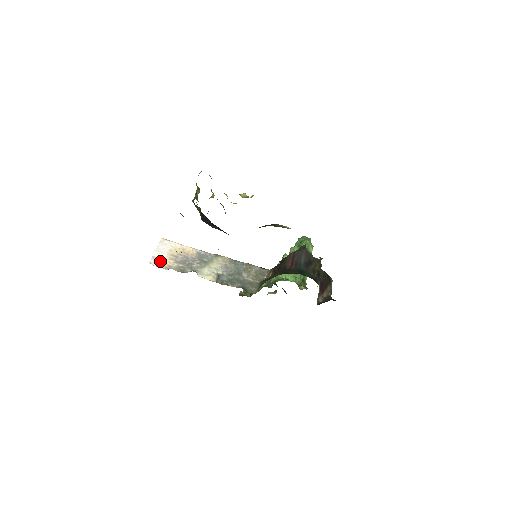
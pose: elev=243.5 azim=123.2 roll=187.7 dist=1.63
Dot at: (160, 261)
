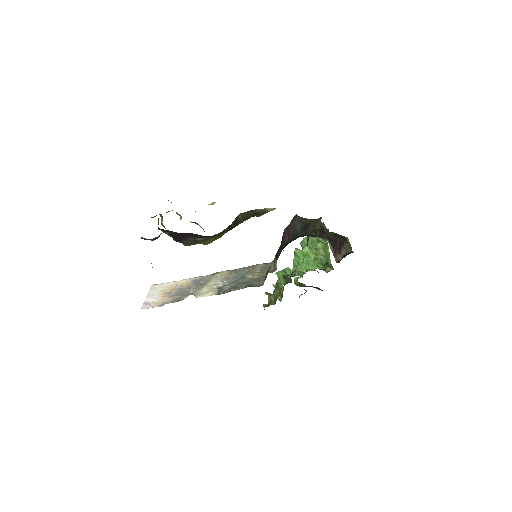
Dot at: (153, 303)
